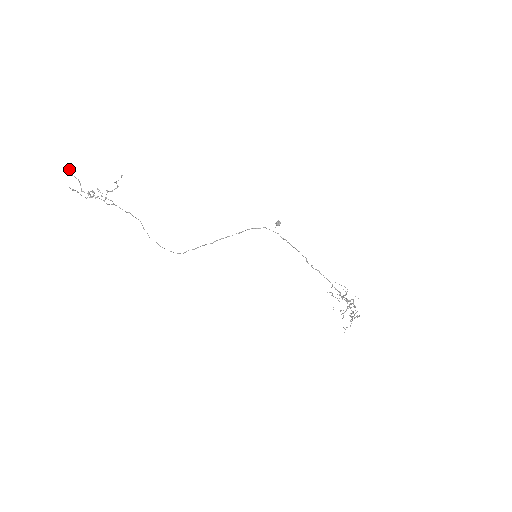
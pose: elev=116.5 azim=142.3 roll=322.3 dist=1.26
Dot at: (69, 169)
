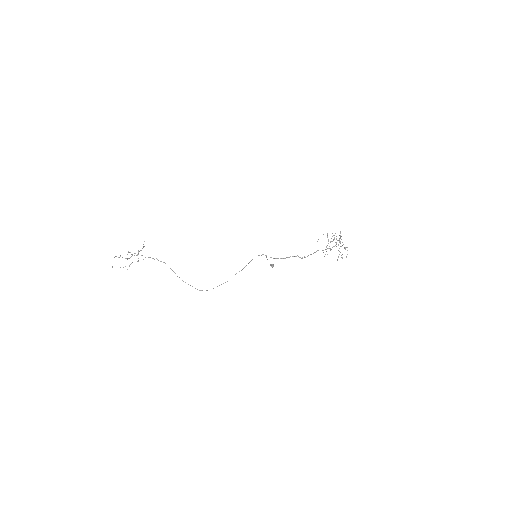
Dot at: (112, 266)
